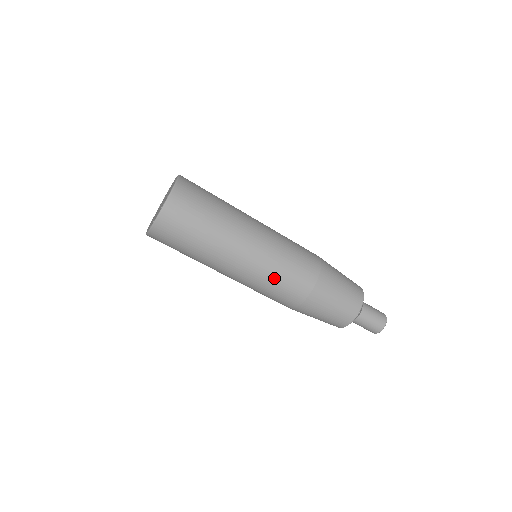
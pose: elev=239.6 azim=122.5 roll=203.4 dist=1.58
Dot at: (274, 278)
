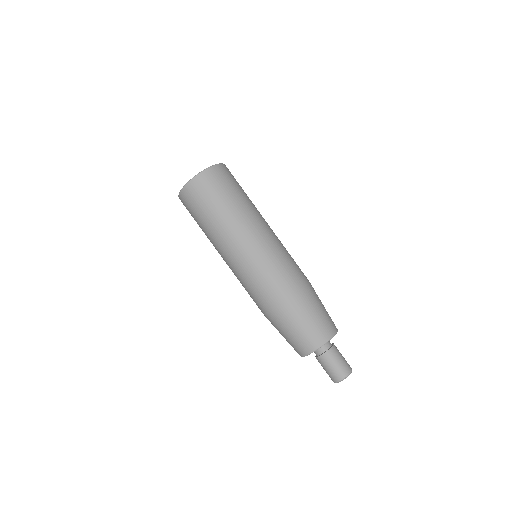
Dot at: (252, 277)
